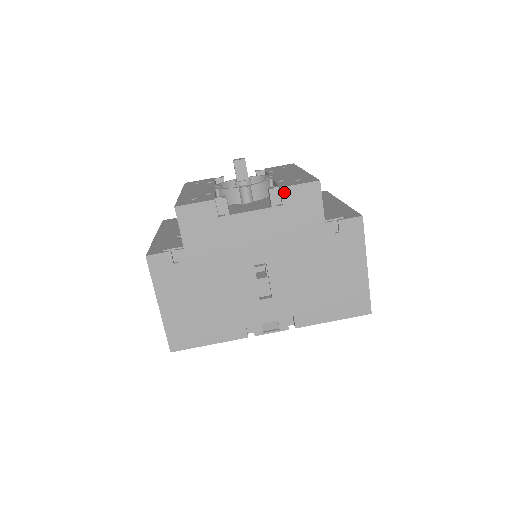
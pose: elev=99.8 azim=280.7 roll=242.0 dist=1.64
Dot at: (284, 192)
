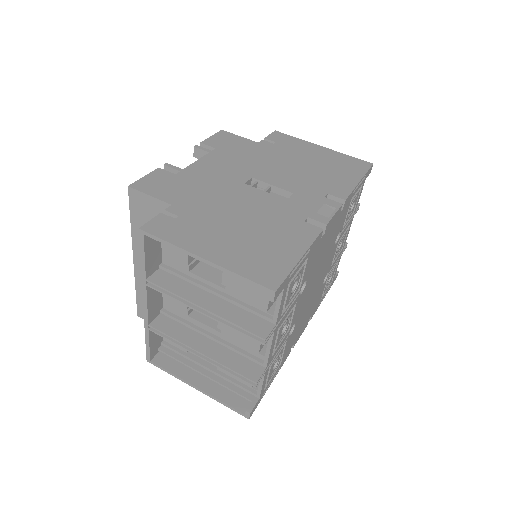
Dot at: (206, 143)
